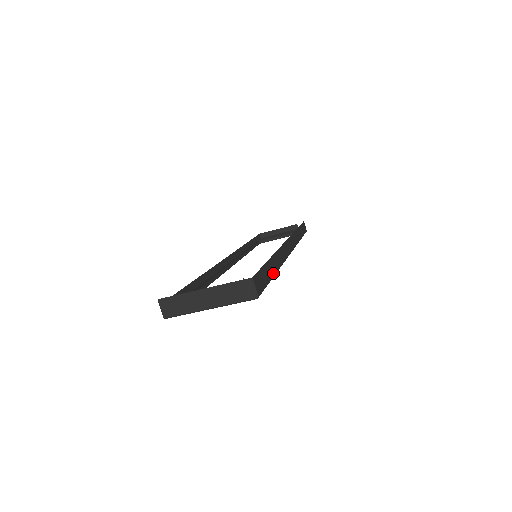
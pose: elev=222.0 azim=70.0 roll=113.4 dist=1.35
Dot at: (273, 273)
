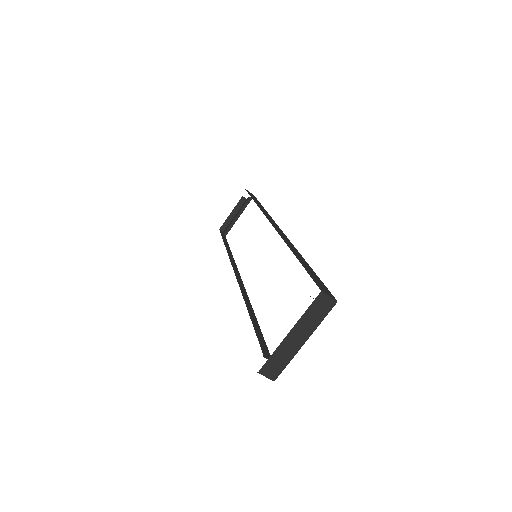
Dot at: (308, 265)
